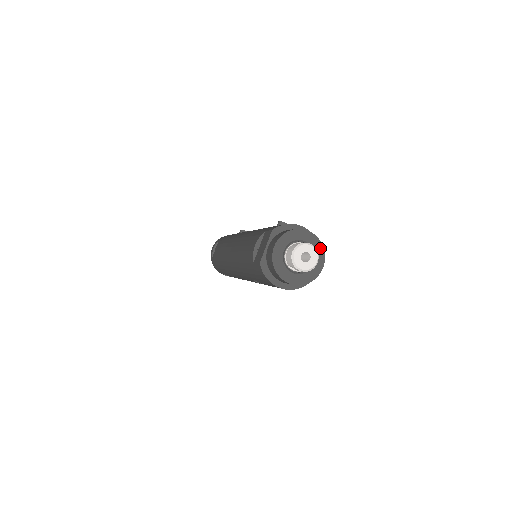
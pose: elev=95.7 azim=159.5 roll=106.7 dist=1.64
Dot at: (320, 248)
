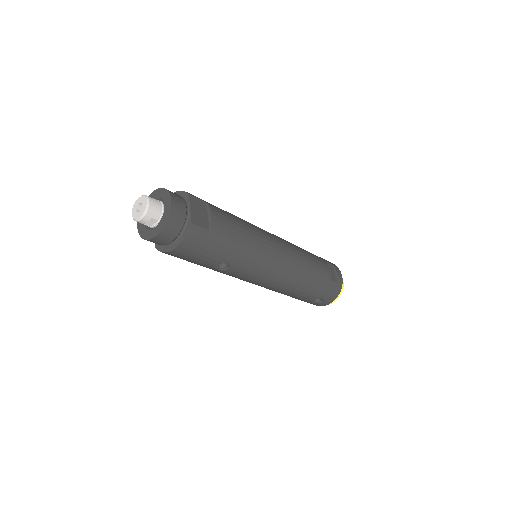
Dot at: (164, 192)
